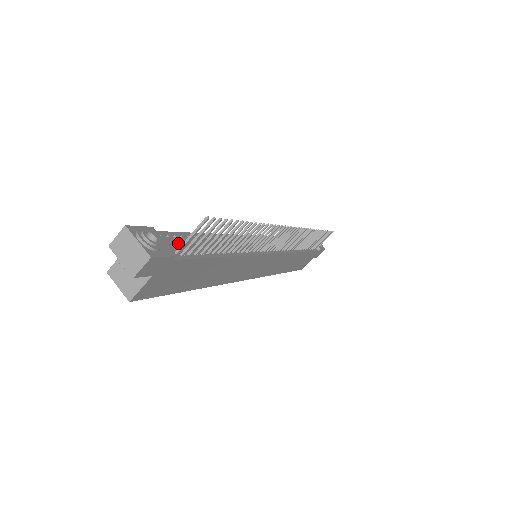
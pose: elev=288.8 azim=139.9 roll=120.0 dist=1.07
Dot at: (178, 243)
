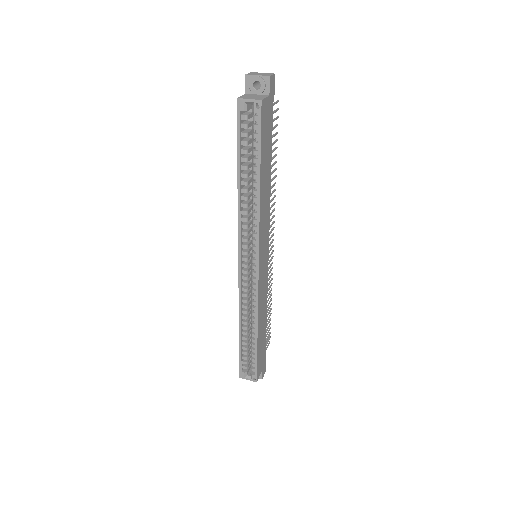
Dot at: occluded
